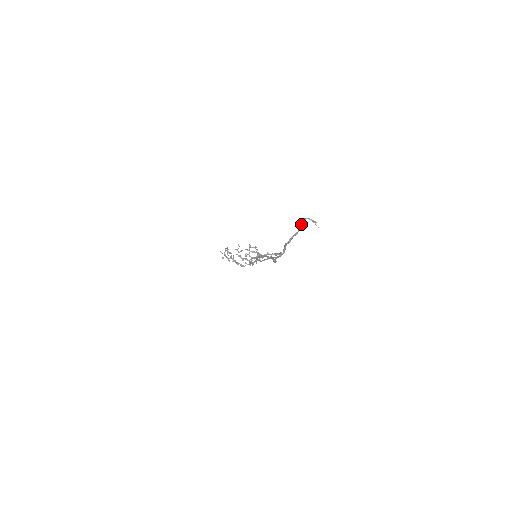
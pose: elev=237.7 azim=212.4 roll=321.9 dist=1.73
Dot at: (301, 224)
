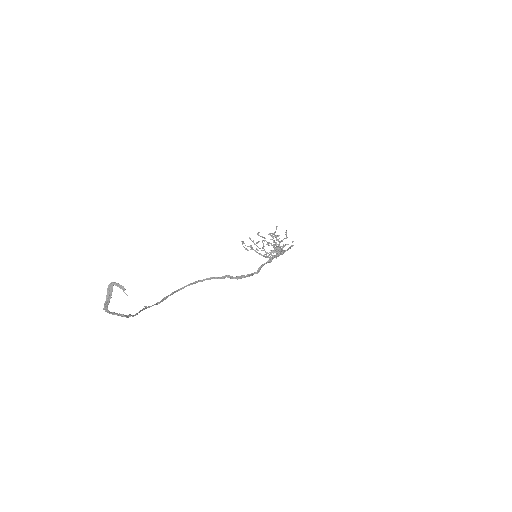
Dot at: (107, 291)
